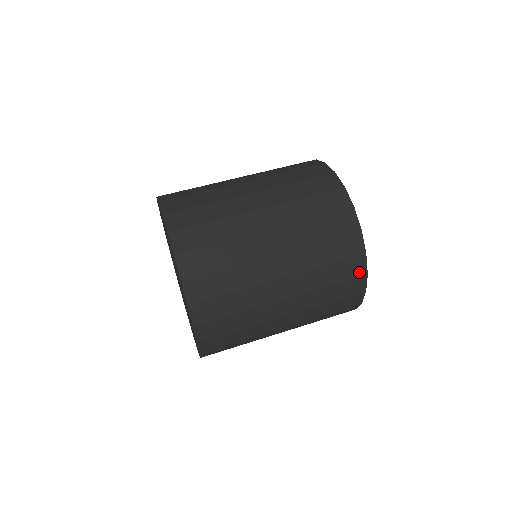
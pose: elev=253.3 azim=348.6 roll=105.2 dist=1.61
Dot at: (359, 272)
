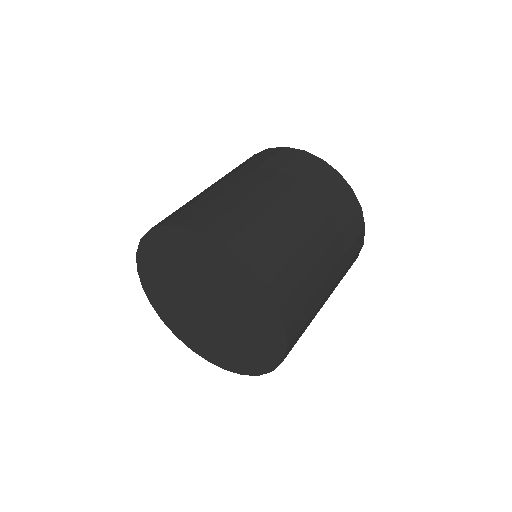
Dot at: occluded
